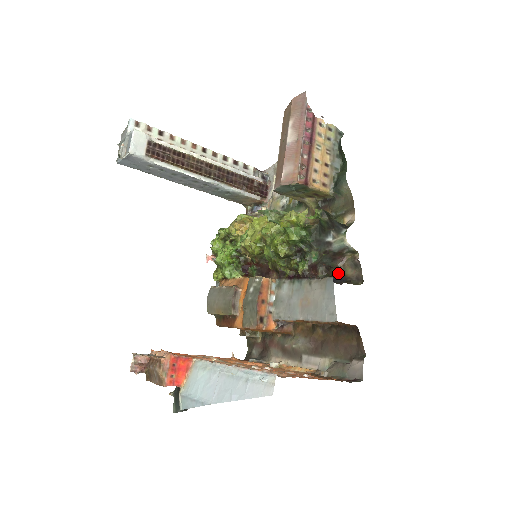
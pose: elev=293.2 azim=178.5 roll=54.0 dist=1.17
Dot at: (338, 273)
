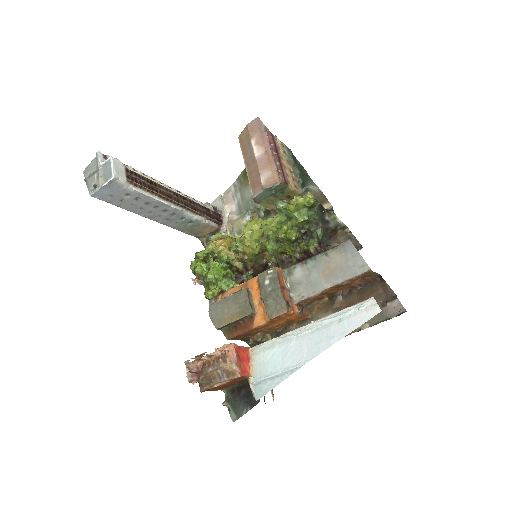
Dot at: occluded
